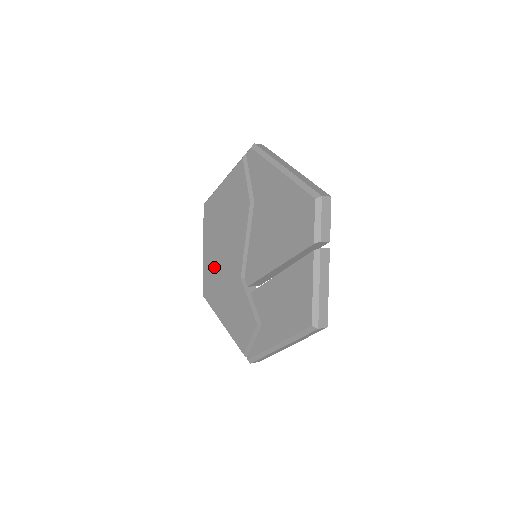
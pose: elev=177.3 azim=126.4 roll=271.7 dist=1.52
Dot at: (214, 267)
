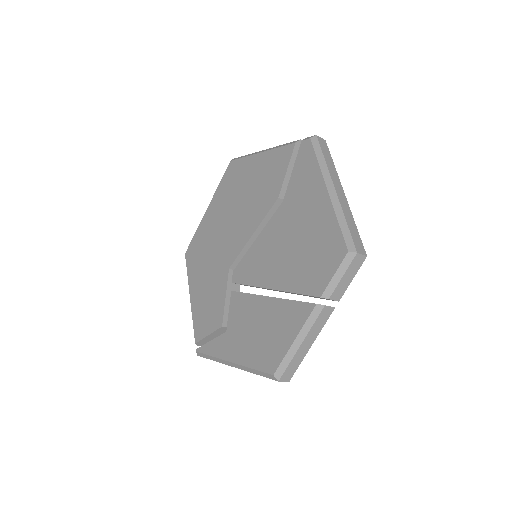
Dot at: (209, 235)
